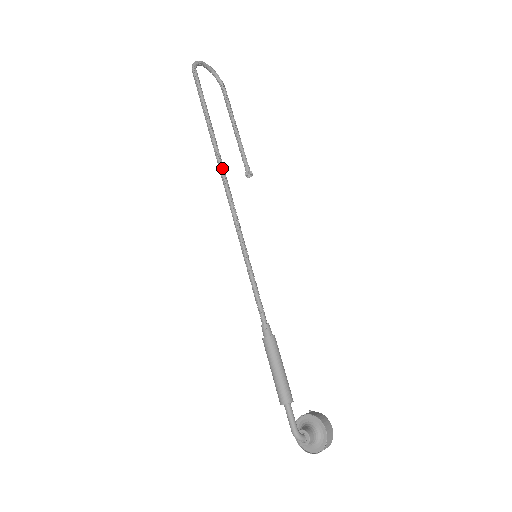
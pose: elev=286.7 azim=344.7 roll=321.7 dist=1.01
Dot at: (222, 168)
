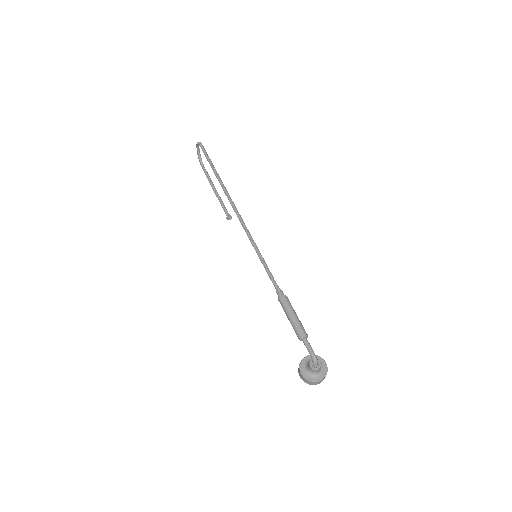
Dot at: occluded
